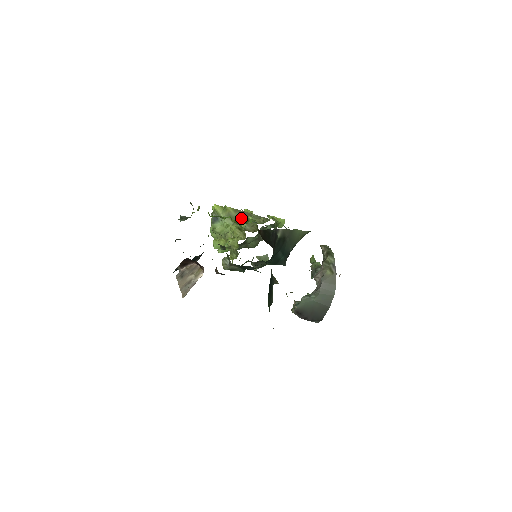
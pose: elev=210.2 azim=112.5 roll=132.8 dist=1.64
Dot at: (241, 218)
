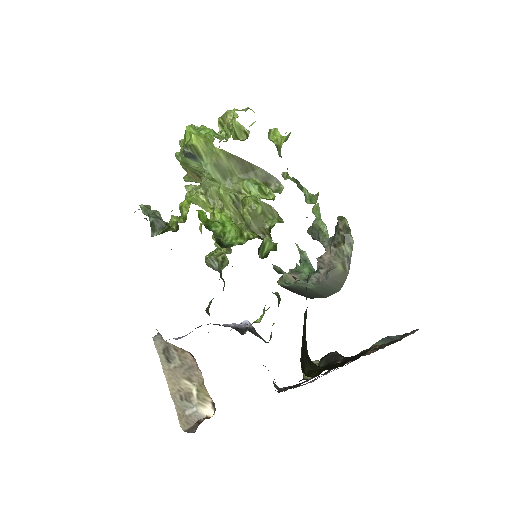
Dot at: (236, 172)
